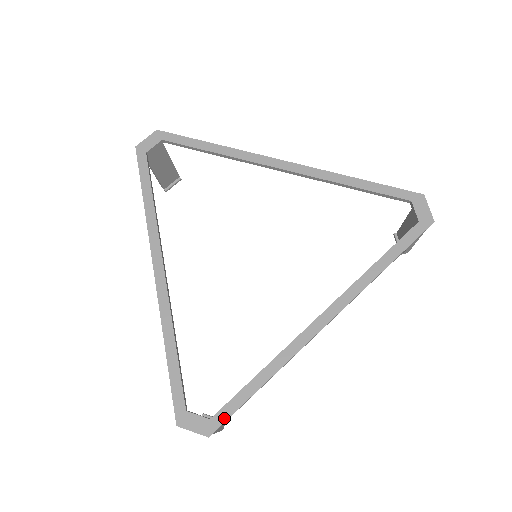
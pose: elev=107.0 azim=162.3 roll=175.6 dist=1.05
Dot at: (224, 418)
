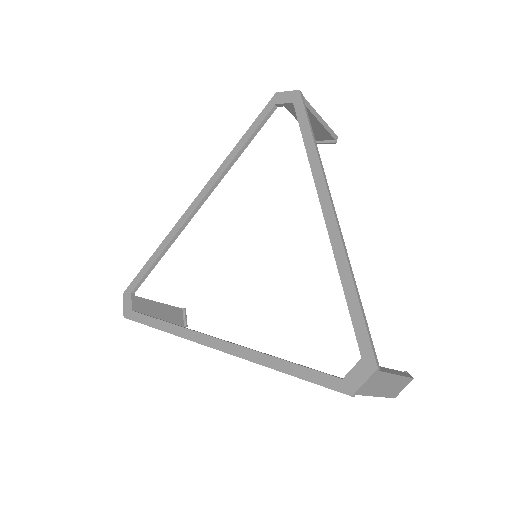
Dot at: (367, 343)
